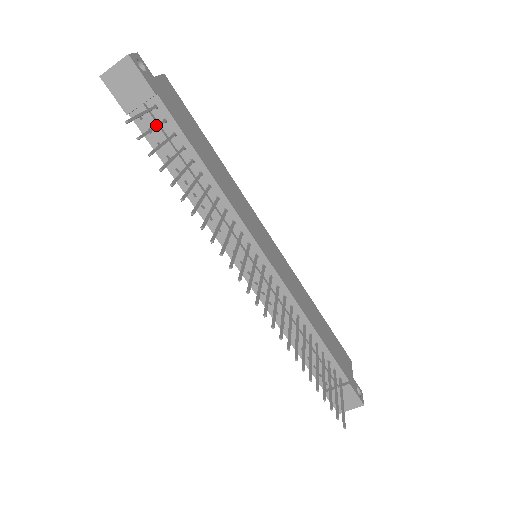
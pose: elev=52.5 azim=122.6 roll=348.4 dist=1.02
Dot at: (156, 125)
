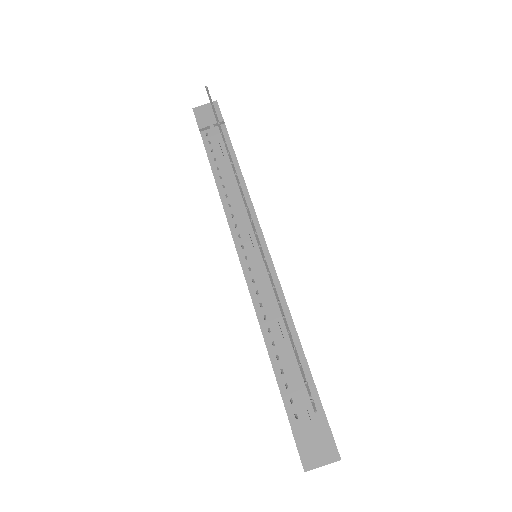
Dot at: occluded
